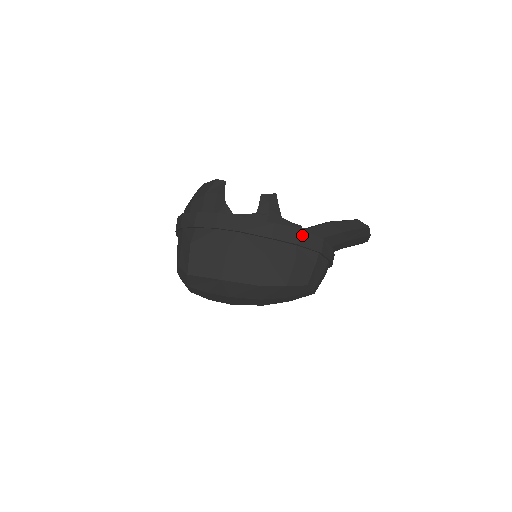
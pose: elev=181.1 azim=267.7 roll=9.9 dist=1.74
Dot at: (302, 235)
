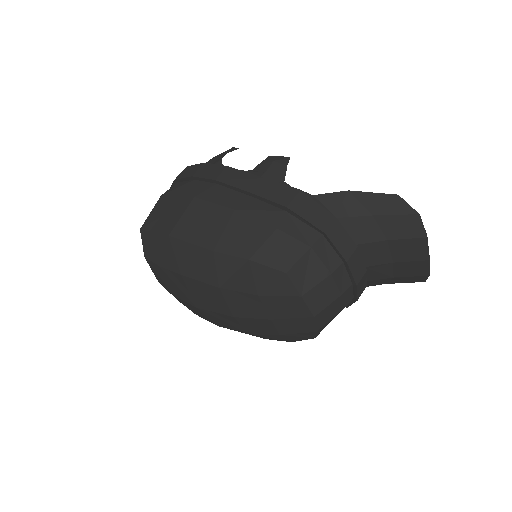
Dot at: (299, 199)
